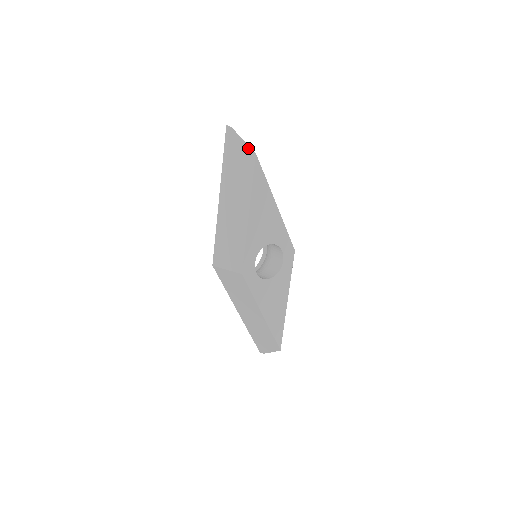
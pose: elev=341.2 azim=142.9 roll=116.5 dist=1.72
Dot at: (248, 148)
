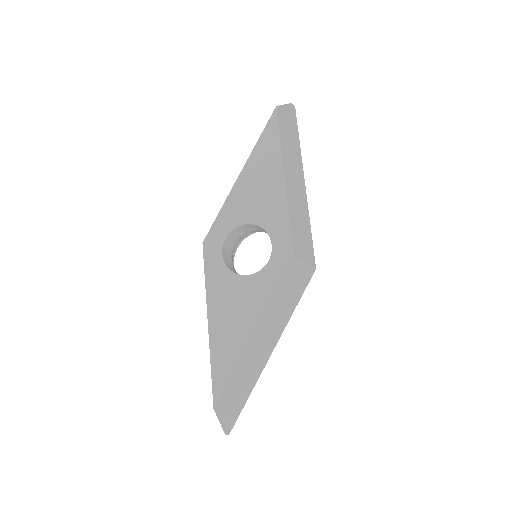
Dot at: (279, 108)
